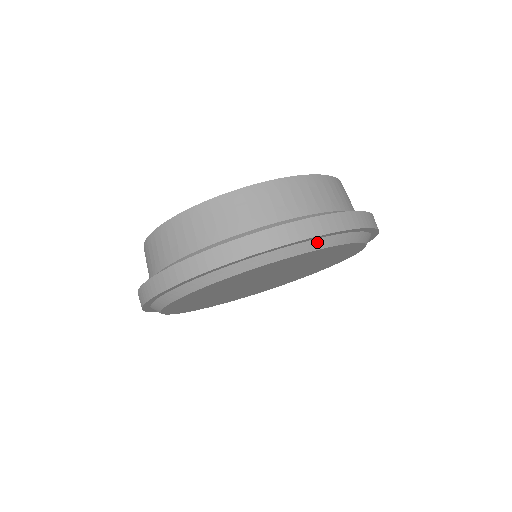
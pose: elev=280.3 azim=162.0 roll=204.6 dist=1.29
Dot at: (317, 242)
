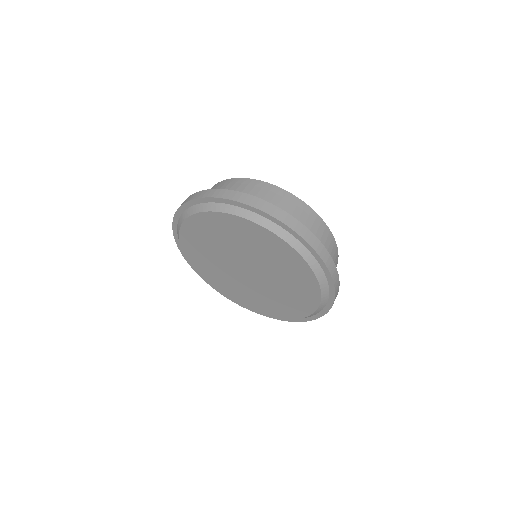
Dot at: (217, 205)
